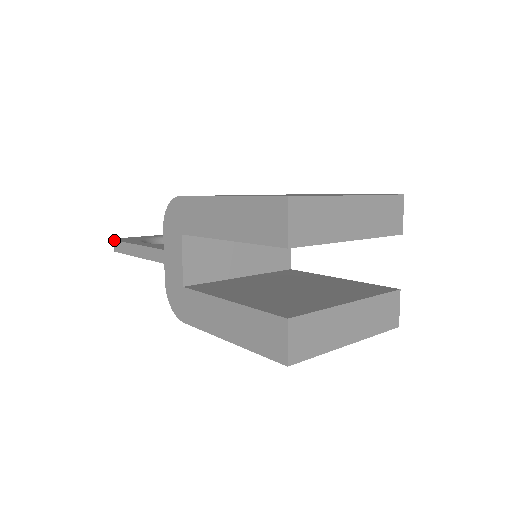
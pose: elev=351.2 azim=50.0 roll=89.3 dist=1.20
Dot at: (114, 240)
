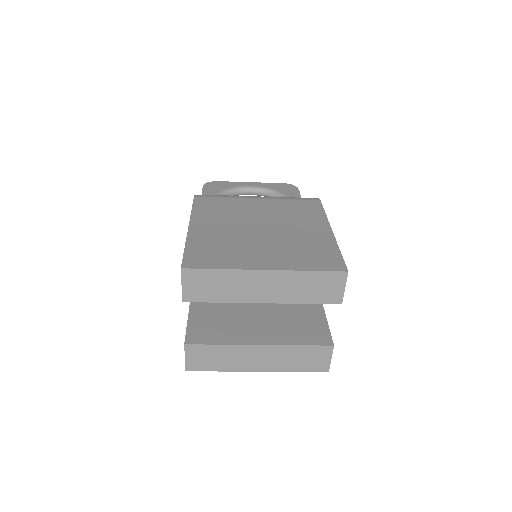
Dot at: (203, 185)
